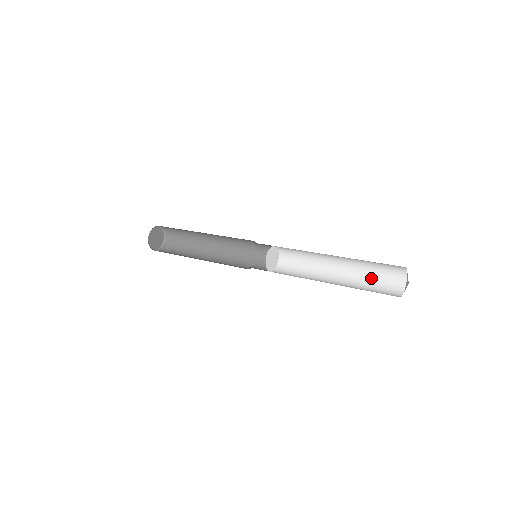
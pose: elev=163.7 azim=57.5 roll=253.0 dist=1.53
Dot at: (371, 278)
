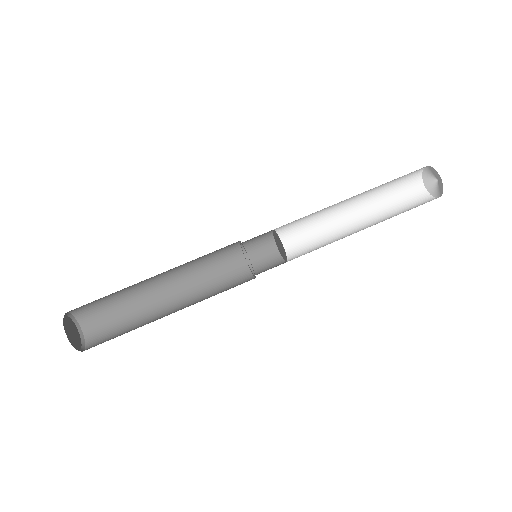
Dot at: (390, 182)
